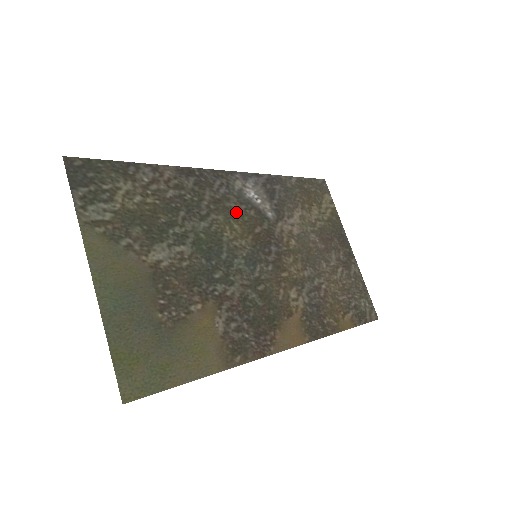
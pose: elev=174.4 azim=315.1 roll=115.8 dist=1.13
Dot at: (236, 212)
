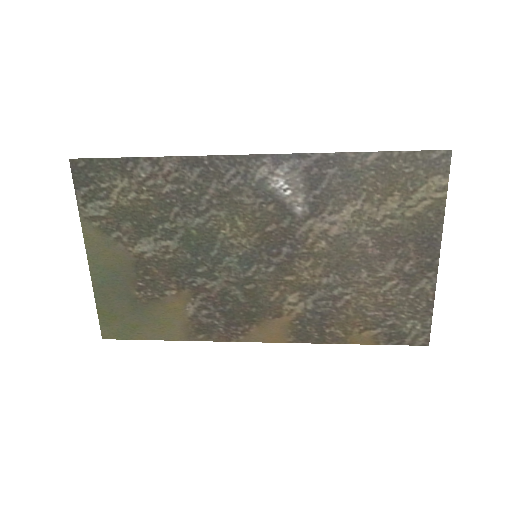
Dot at: (246, 207)
